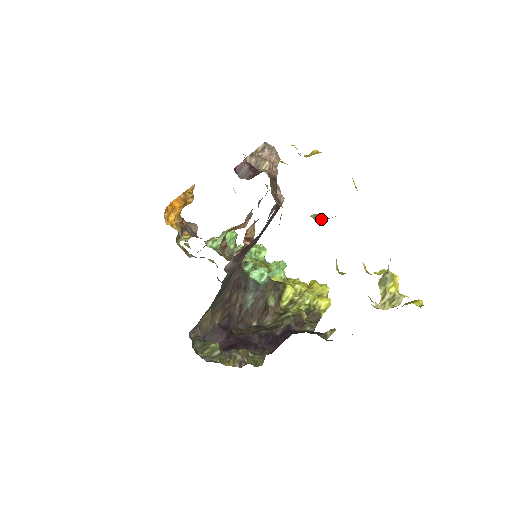
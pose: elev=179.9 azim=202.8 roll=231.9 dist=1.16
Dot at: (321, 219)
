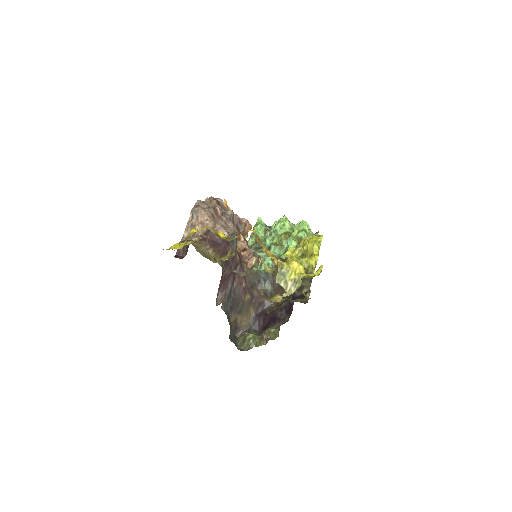
Dot at: (233, 254)
